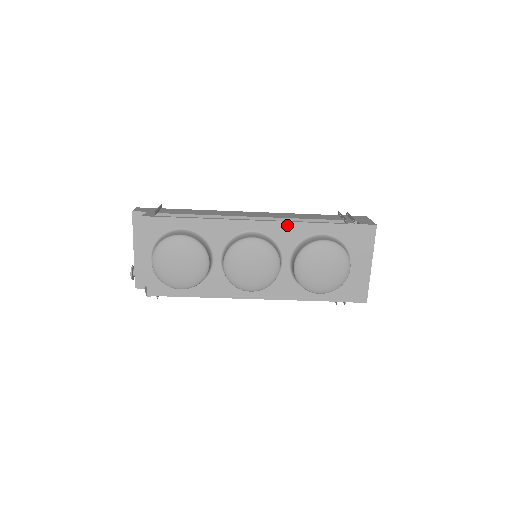
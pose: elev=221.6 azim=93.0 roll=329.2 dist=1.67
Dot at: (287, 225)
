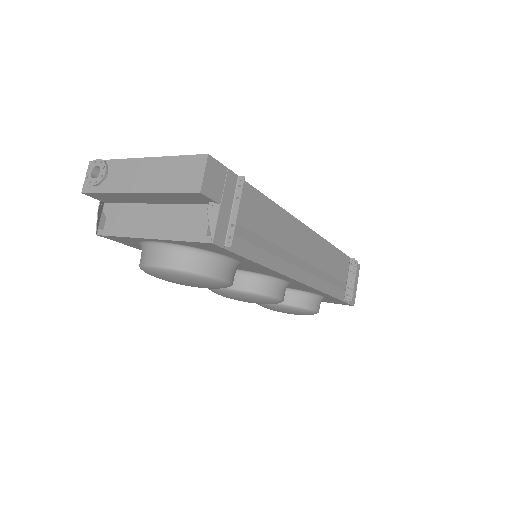
Dot at: (314, 290)
